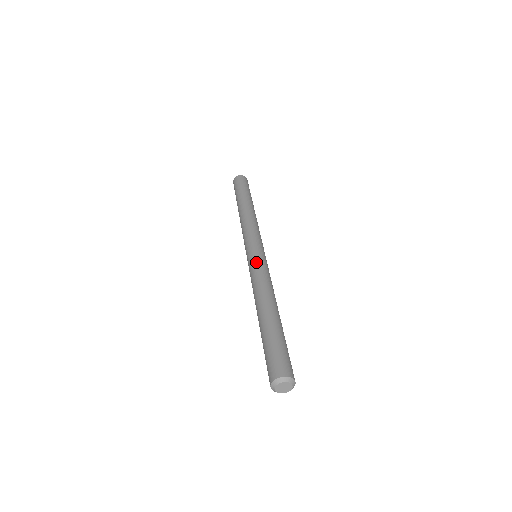
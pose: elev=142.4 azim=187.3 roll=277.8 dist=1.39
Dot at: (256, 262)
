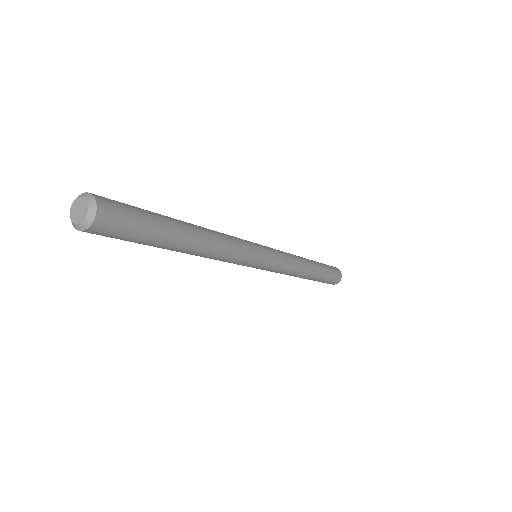
Dot at: occluded
